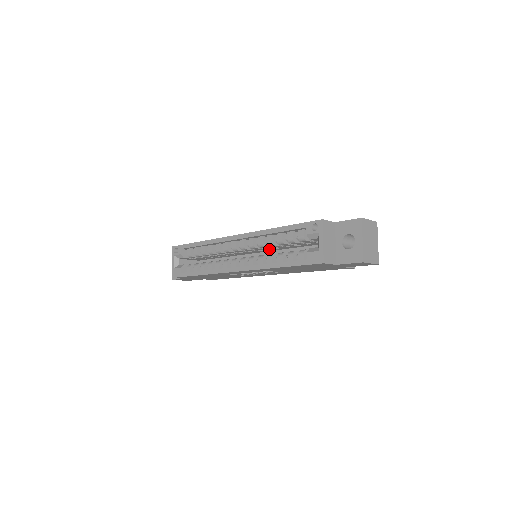
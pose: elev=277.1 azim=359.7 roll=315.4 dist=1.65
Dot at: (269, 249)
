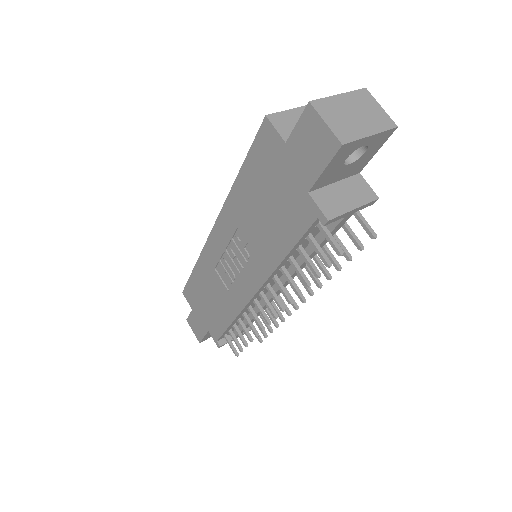
Dot at: occluded
